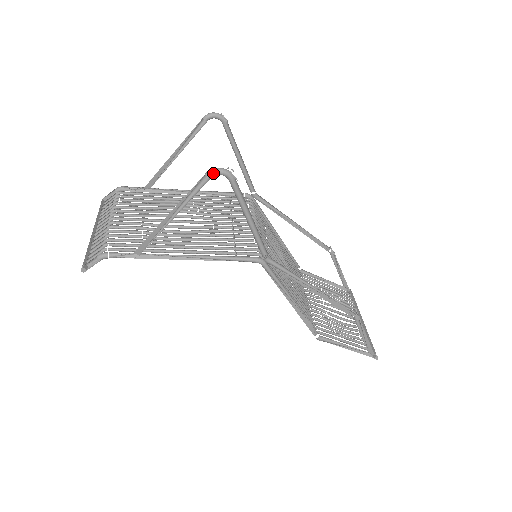
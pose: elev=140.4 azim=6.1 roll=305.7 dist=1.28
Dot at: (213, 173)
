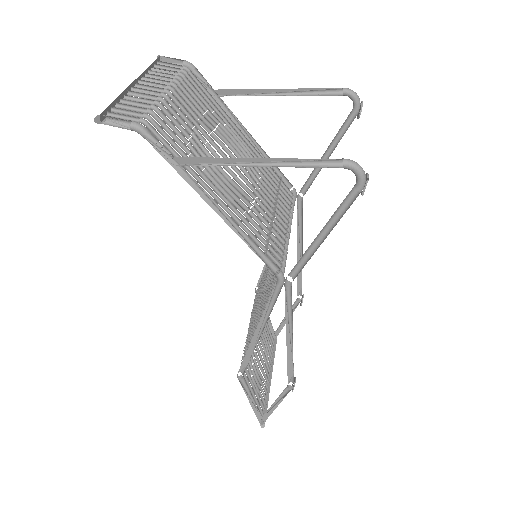
Dot at: (353, 166)
